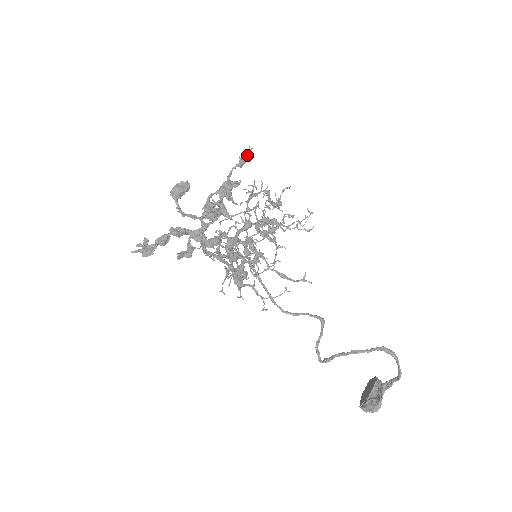
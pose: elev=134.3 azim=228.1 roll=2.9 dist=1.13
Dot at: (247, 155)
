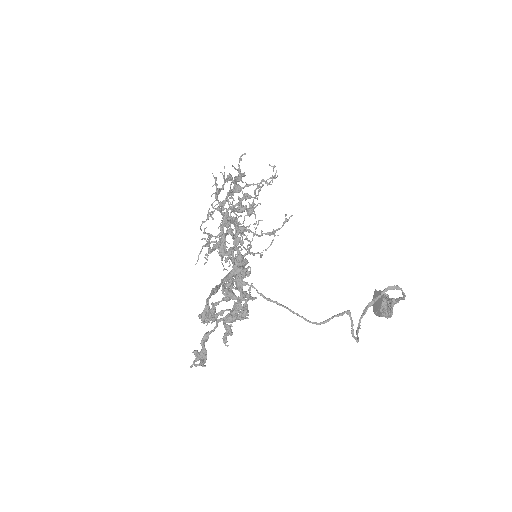
Dot at: (238, 230)
